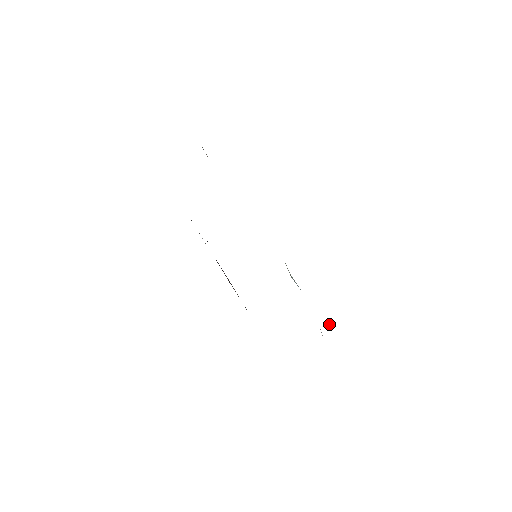
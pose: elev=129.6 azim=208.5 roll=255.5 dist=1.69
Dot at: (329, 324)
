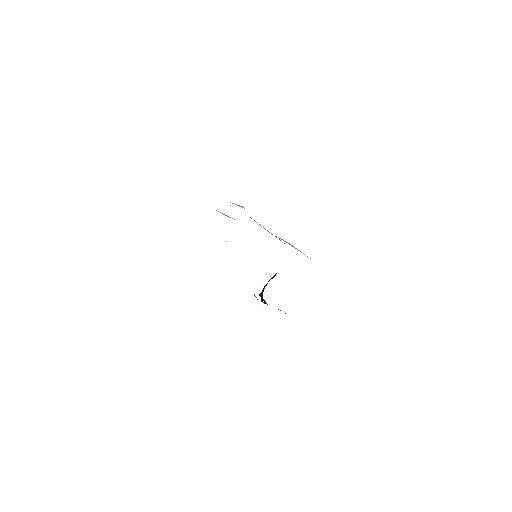
Dot at: (237, 205)
